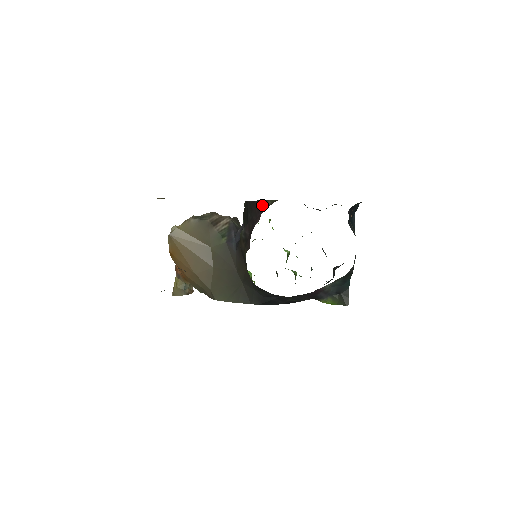
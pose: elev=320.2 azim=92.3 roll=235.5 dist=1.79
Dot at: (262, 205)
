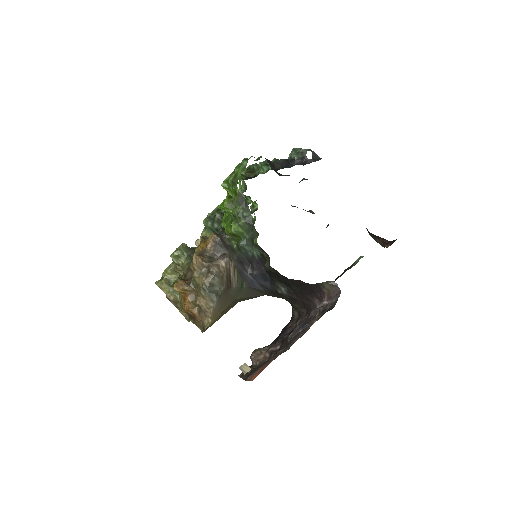
Dot at: (317, 288)
